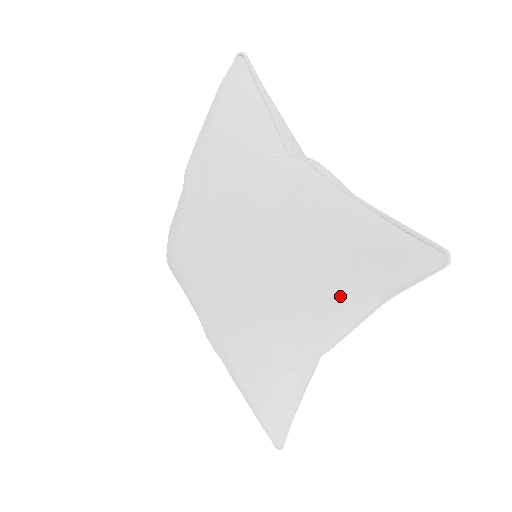
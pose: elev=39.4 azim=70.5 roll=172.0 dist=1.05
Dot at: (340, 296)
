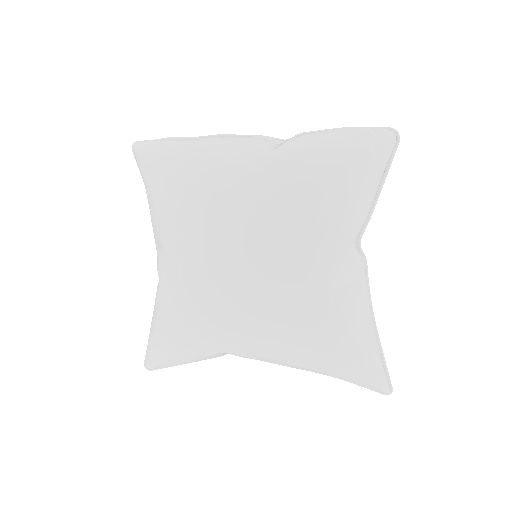
Dot at: (322, 367)
